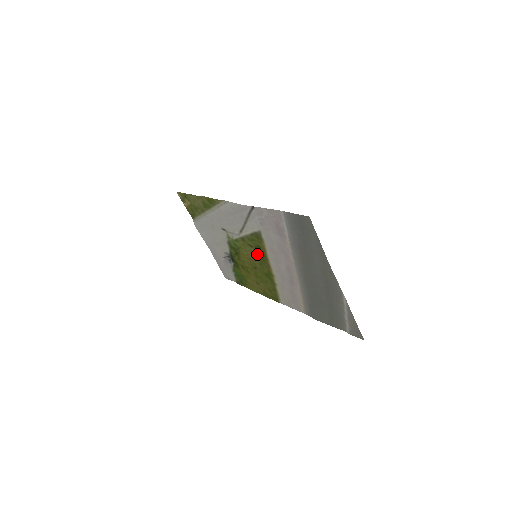
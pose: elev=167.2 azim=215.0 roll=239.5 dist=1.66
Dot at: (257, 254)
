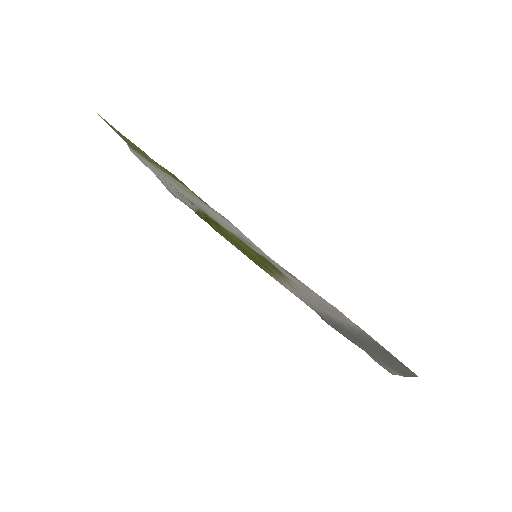
Dot at: occluded
